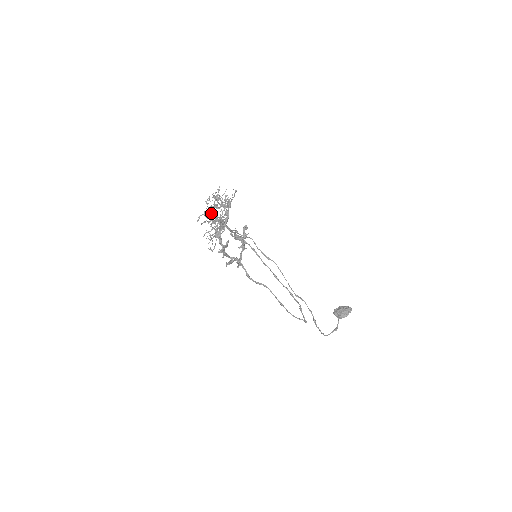
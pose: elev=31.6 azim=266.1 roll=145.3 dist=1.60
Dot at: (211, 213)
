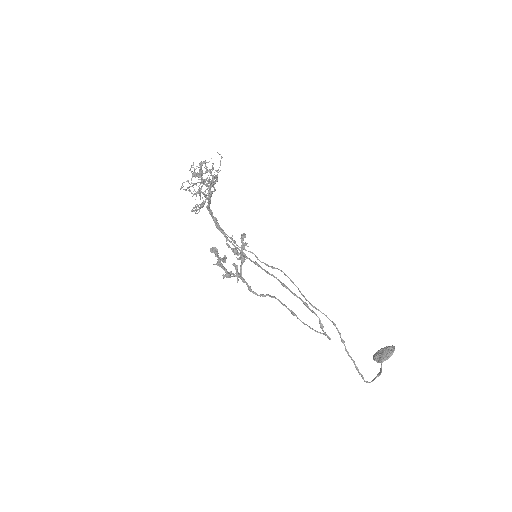
Dot at: (194, 172)
